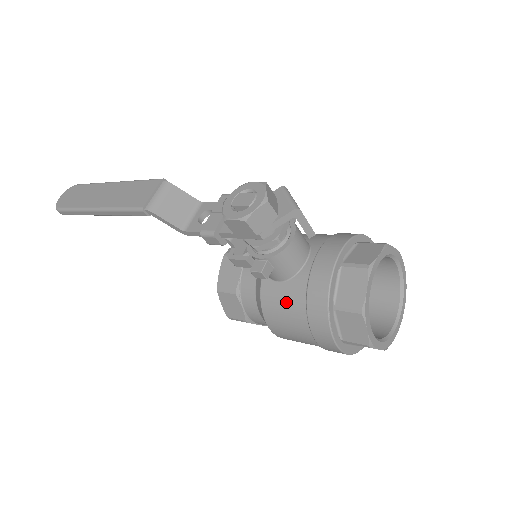
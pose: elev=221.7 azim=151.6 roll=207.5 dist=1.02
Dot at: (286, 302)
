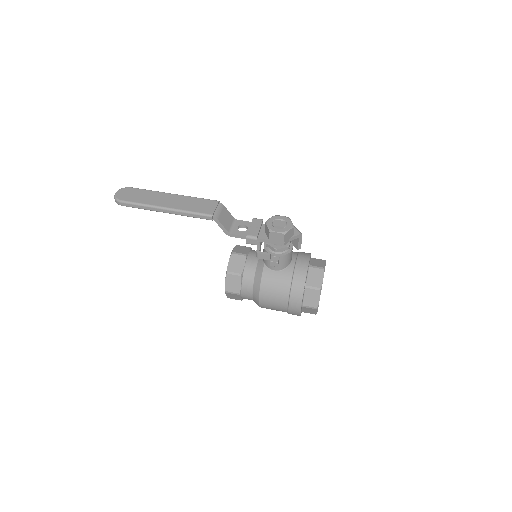
Dot at: (278, 282)
